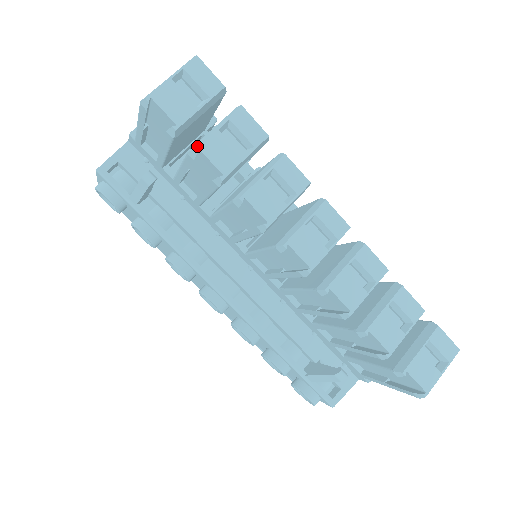
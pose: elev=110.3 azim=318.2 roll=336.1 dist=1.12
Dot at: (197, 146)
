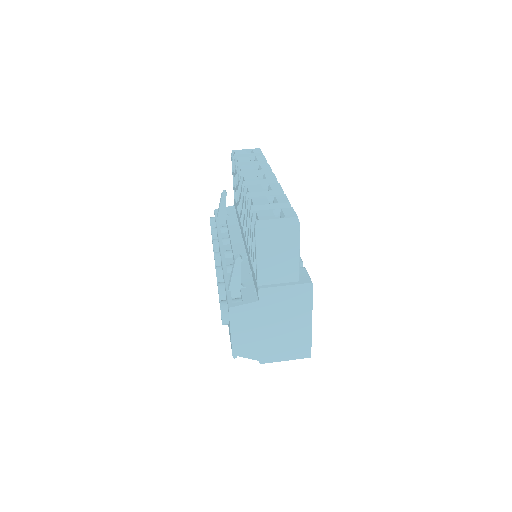
Dot at: (237, 158)
